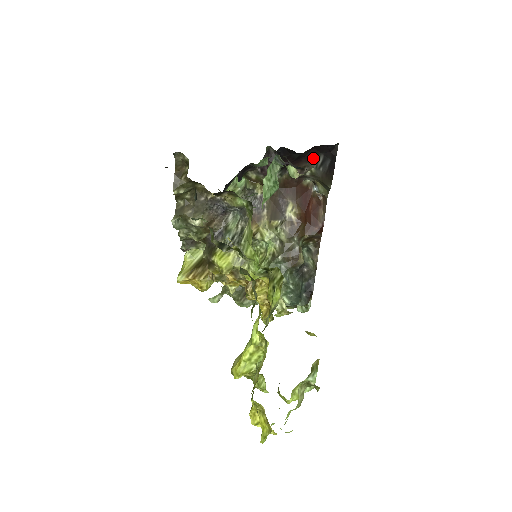
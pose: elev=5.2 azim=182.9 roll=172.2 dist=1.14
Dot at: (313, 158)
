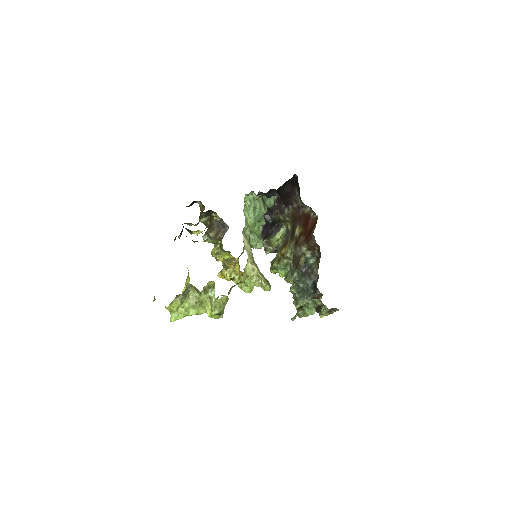
Dot at: (295, 191)
